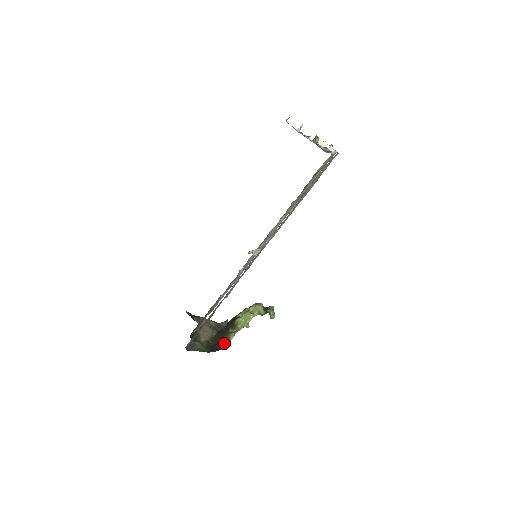
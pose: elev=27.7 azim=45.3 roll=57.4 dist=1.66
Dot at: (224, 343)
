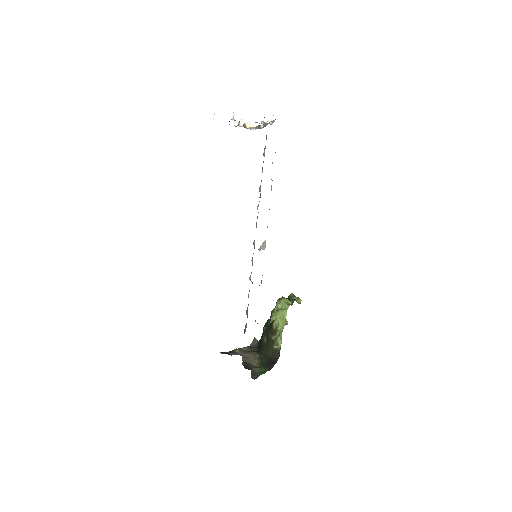
Dot at: (276, 353)
